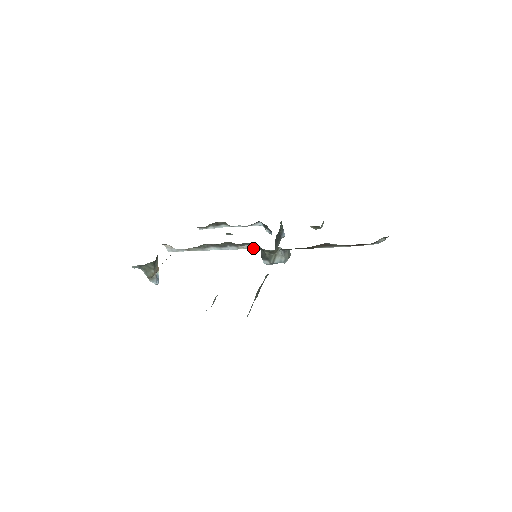
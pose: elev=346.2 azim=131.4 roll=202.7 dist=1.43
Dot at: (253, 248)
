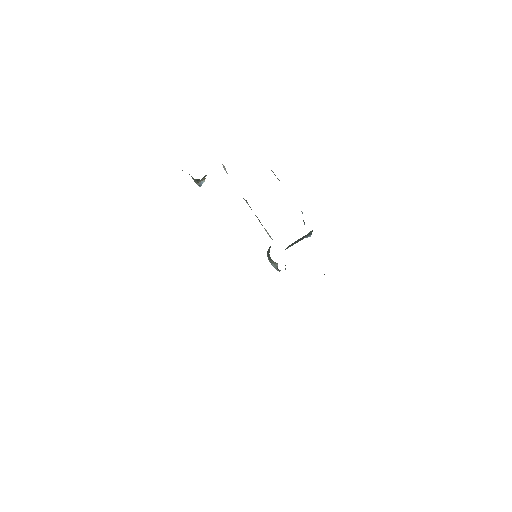
Dot at: (270, 237)
